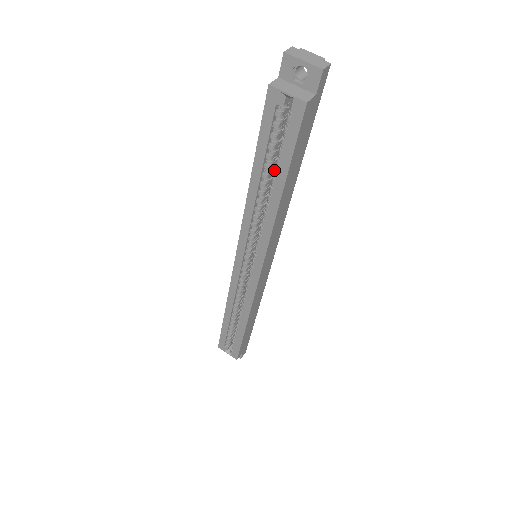
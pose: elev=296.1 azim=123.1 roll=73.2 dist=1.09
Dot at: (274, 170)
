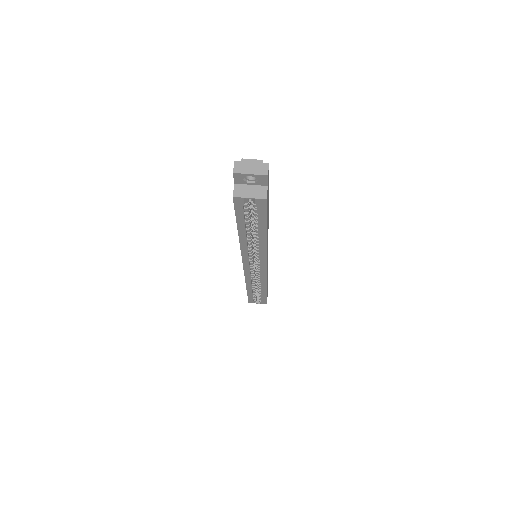
Dot at: occluded
